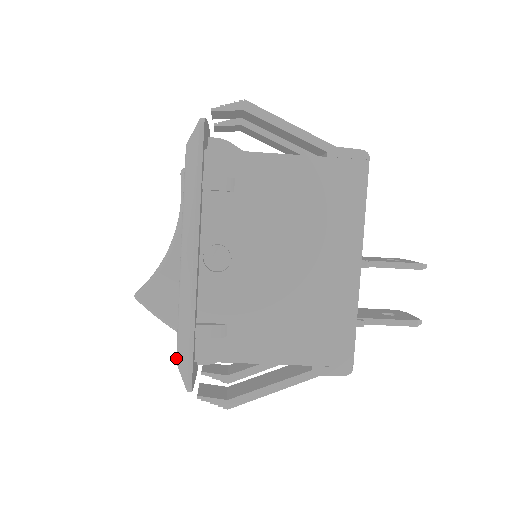
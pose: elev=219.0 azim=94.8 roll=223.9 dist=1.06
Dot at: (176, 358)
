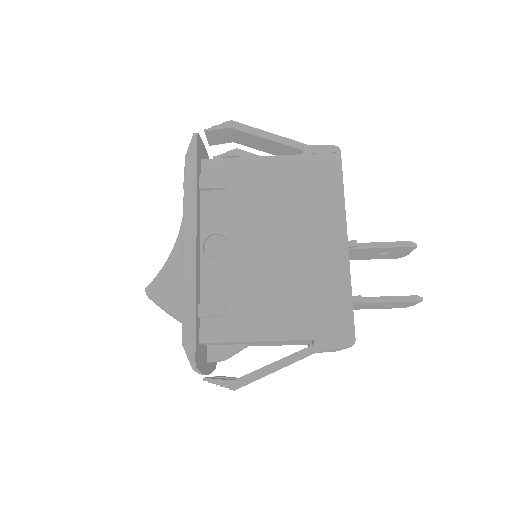
Dot at: (182, 339)
